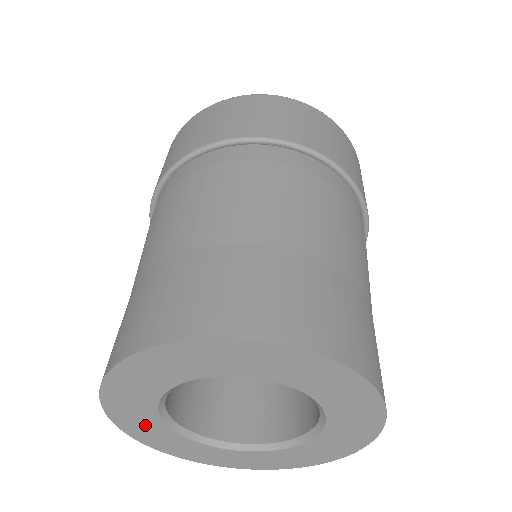
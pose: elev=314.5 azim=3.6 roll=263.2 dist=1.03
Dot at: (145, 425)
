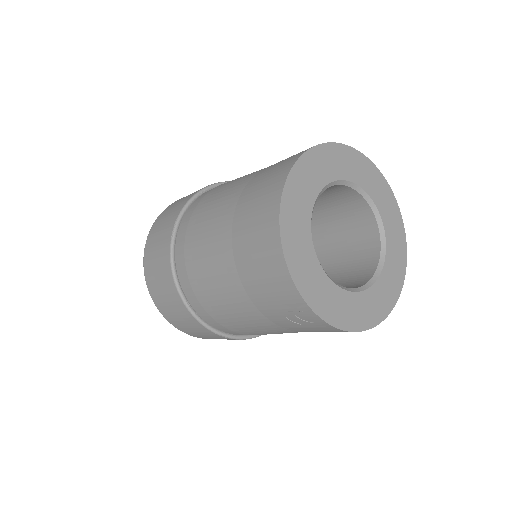
Dot at: (335, 302)
